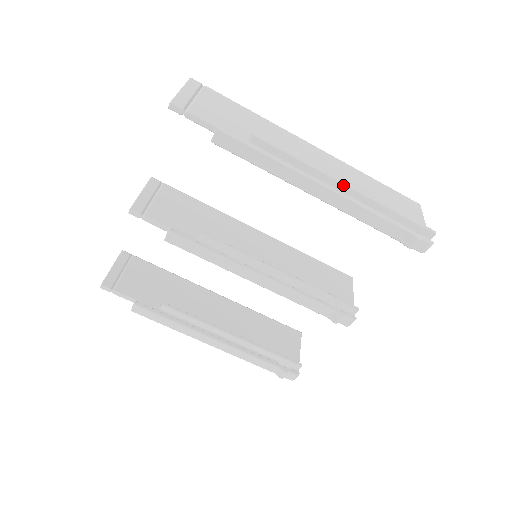
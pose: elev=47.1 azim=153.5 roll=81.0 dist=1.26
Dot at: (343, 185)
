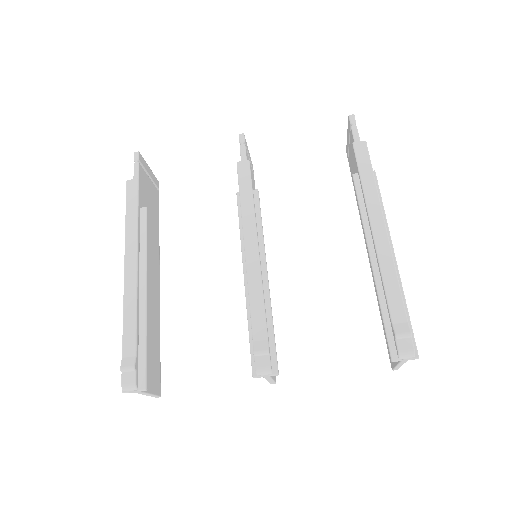
Dot at: (392, 251)
